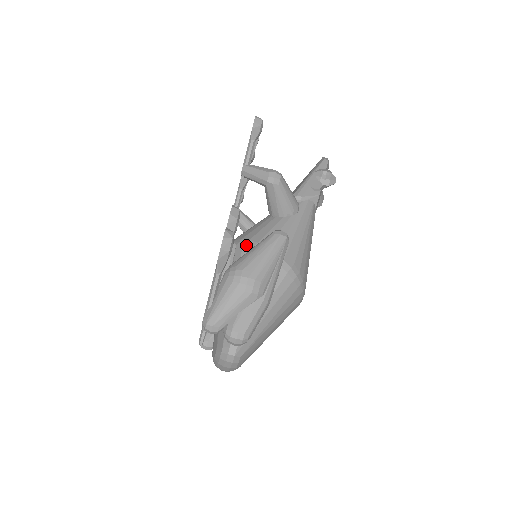
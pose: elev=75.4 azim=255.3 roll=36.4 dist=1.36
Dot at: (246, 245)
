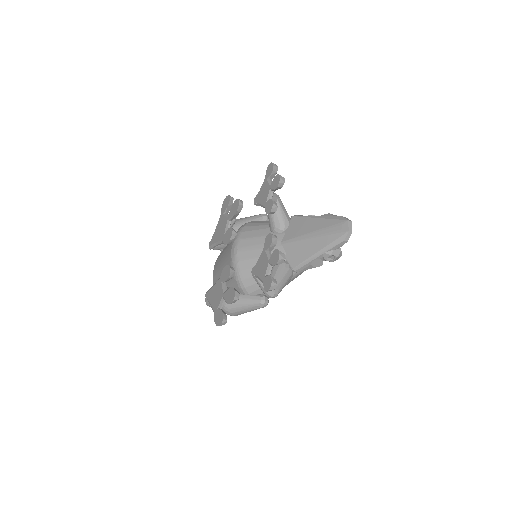
Dot at: (241, 290)
